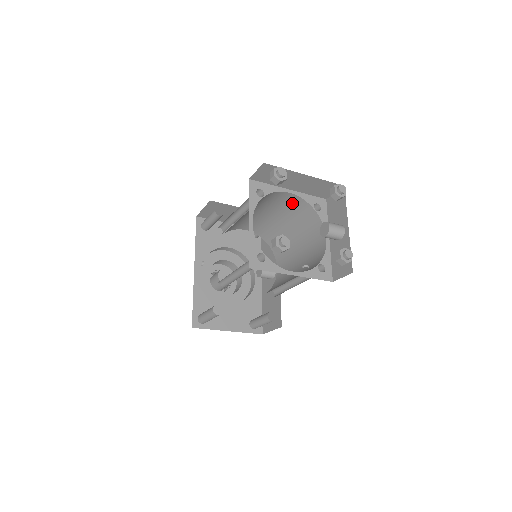
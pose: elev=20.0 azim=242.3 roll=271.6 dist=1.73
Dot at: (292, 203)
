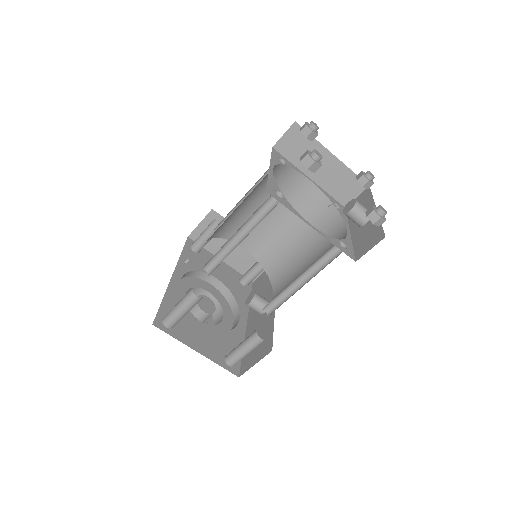
Dot at: (309, 200)
